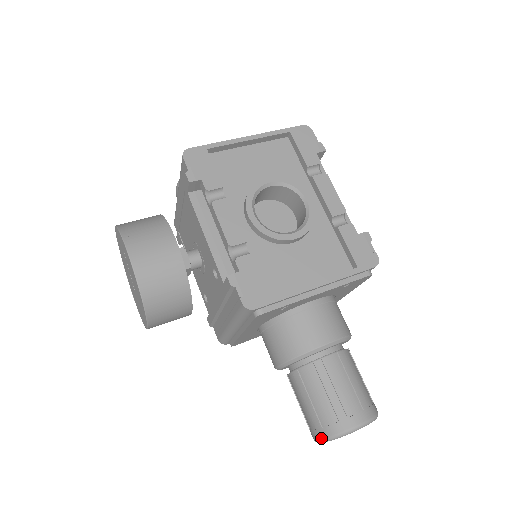
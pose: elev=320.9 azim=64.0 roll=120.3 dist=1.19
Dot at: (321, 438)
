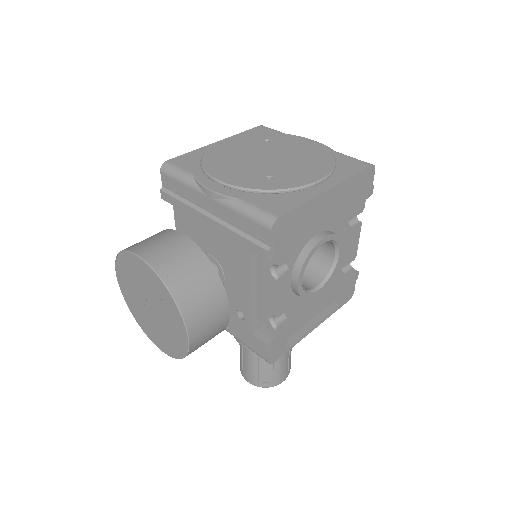
Dot at: (254, 385)
